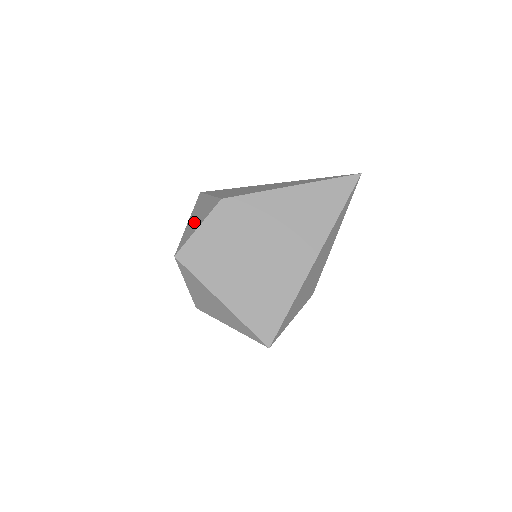
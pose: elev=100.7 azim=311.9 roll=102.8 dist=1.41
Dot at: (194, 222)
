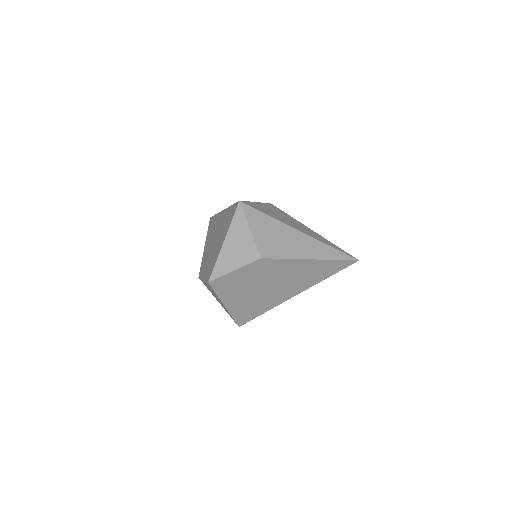
Dot at: (231, 255)
